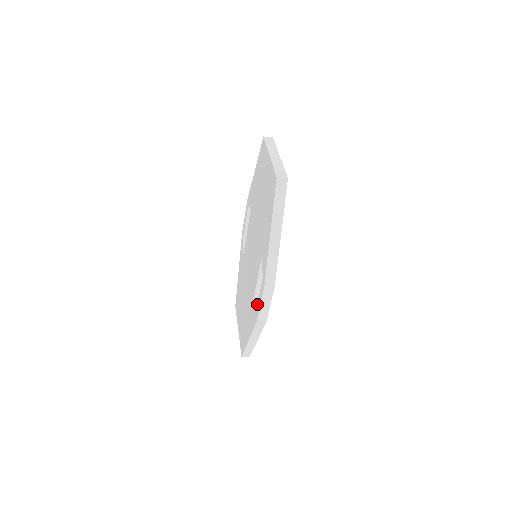
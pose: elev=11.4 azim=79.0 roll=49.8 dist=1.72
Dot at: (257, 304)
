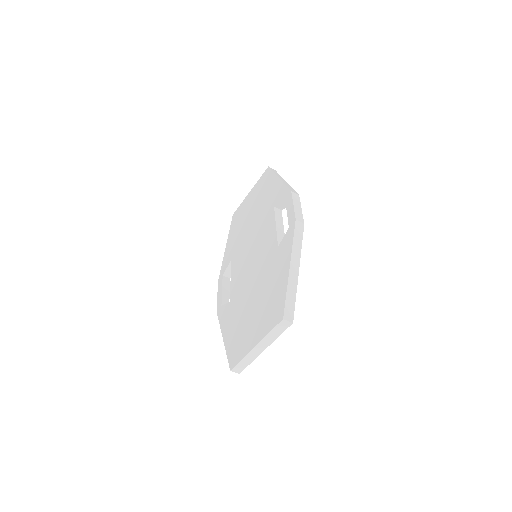
Dot at: occluded
